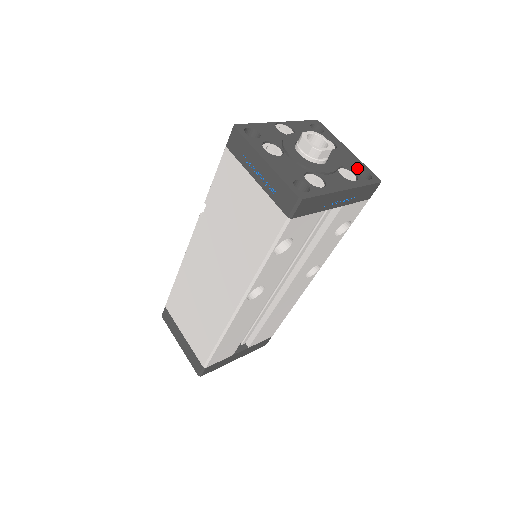
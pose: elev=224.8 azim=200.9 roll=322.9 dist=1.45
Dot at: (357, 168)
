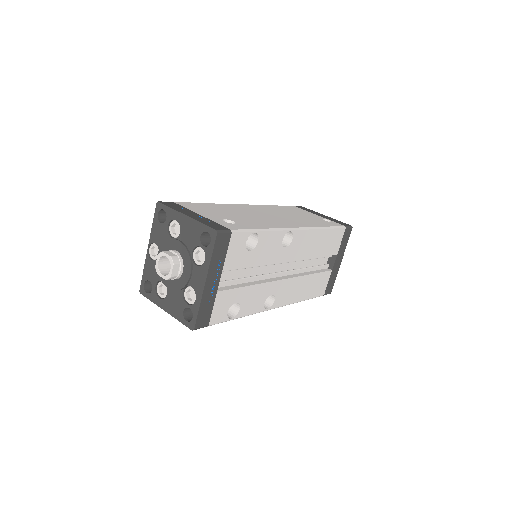
Dot at: (199, 238)
